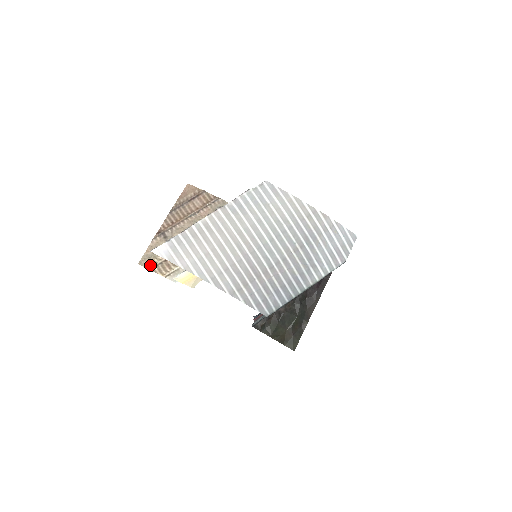
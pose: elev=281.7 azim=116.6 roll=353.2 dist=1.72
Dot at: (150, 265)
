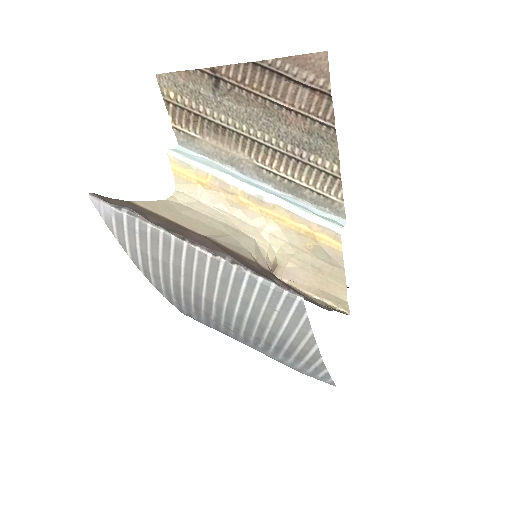
Dot at: (167, 95)
